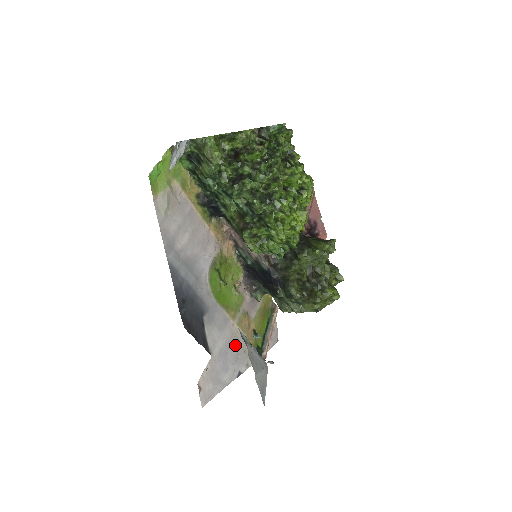
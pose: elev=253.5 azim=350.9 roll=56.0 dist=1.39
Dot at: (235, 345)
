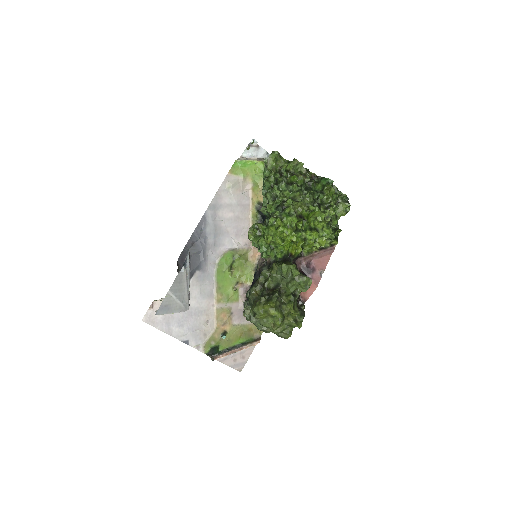
Dot at: (202, 320)
